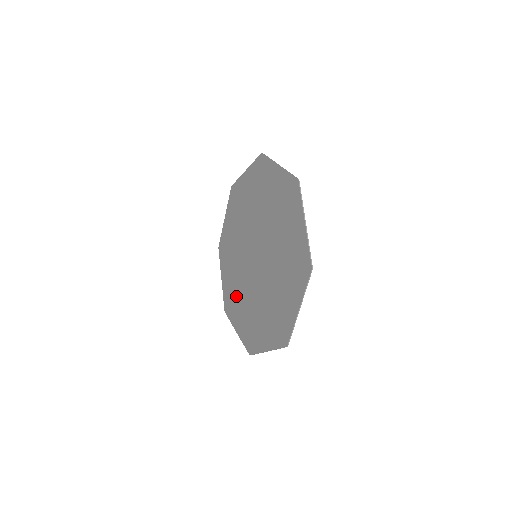
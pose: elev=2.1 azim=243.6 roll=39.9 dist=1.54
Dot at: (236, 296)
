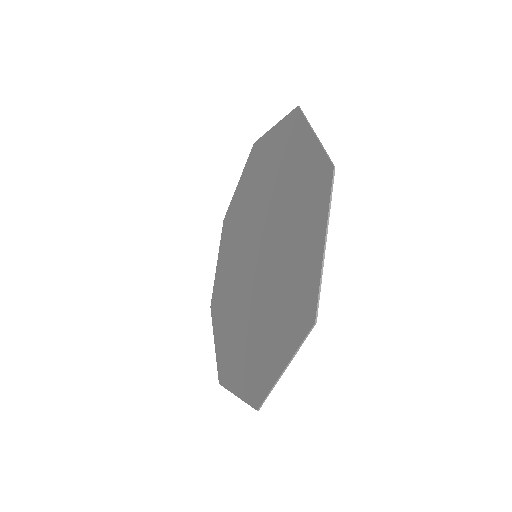
Dot at: (224, 296)
